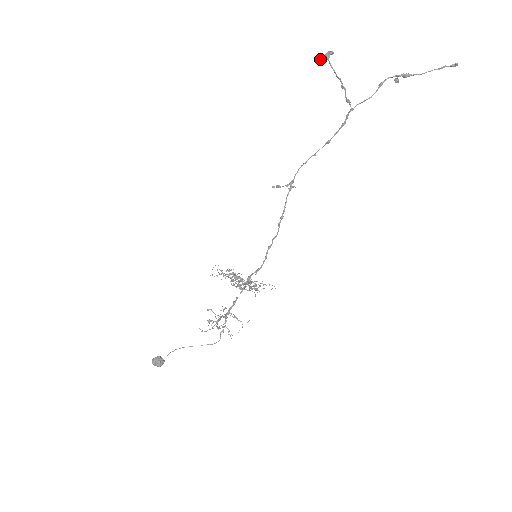
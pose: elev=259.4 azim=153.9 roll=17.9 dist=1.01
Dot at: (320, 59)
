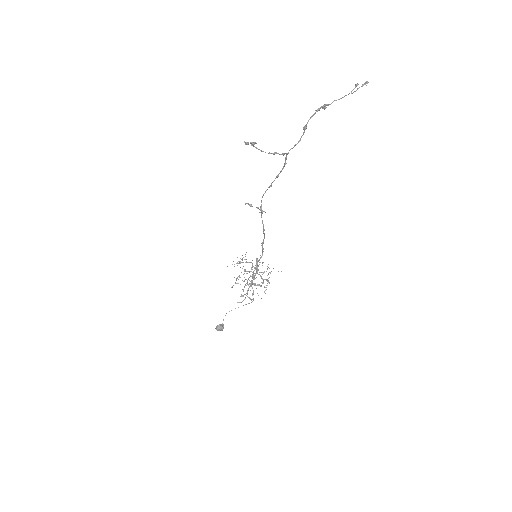
Dot at: occluded
